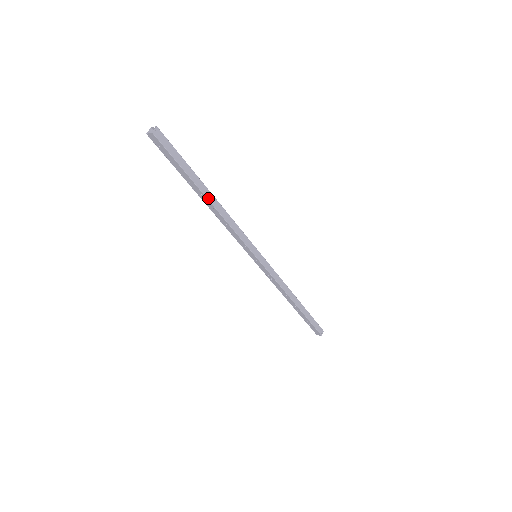
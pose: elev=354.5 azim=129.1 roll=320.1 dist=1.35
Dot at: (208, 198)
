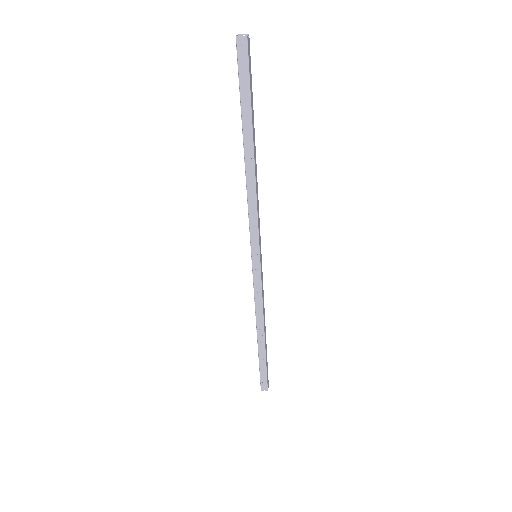
Dot at: (254, 153)
